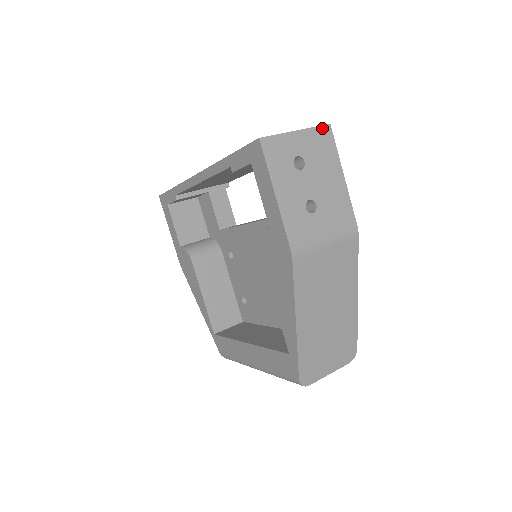
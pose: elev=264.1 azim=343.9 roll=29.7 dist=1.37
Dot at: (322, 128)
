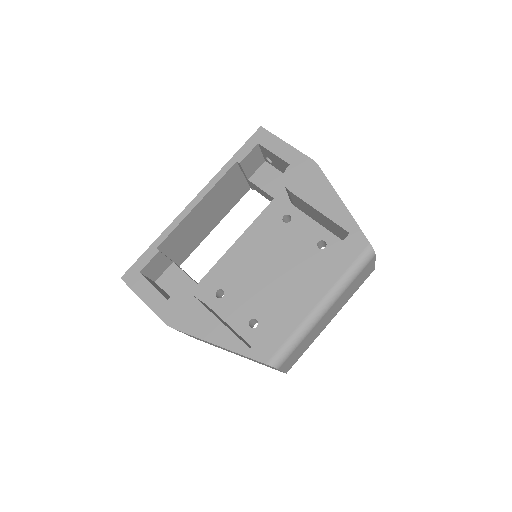
Dot at: occluded
